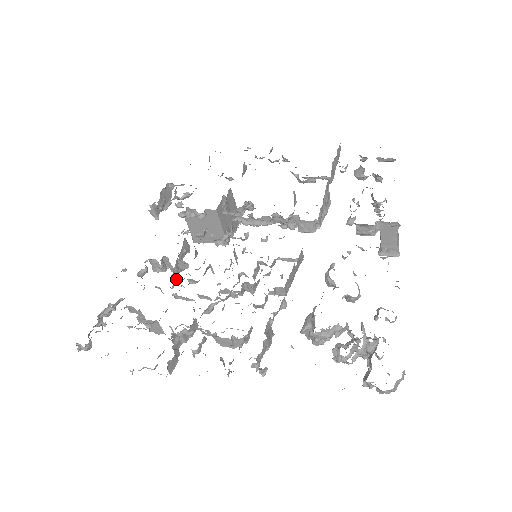
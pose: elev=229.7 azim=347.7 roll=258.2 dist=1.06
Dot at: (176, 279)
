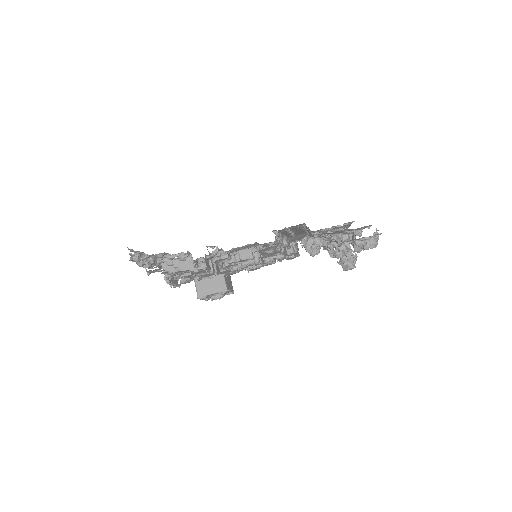
Dot at: occluded
